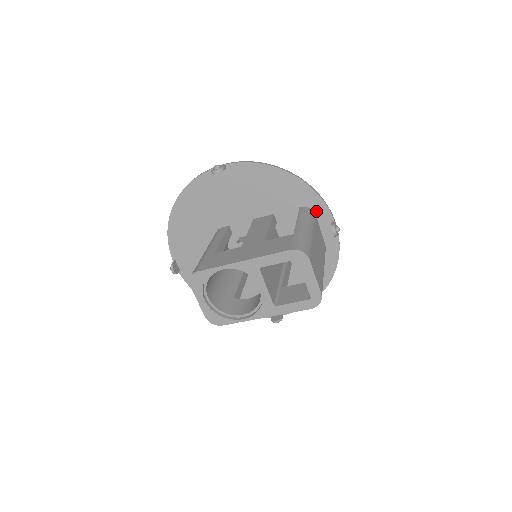
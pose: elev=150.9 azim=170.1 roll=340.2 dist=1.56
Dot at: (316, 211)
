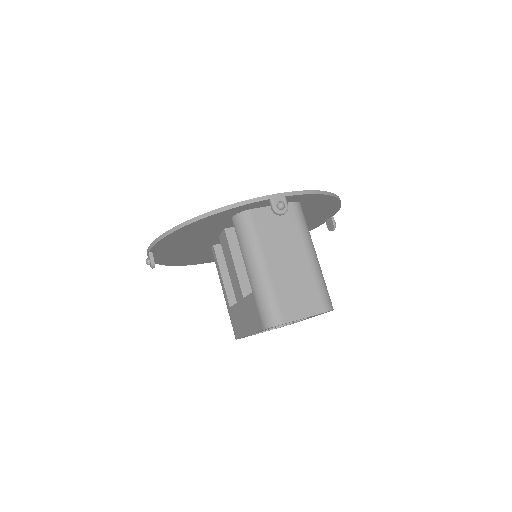
Dot at: (246, 209)
